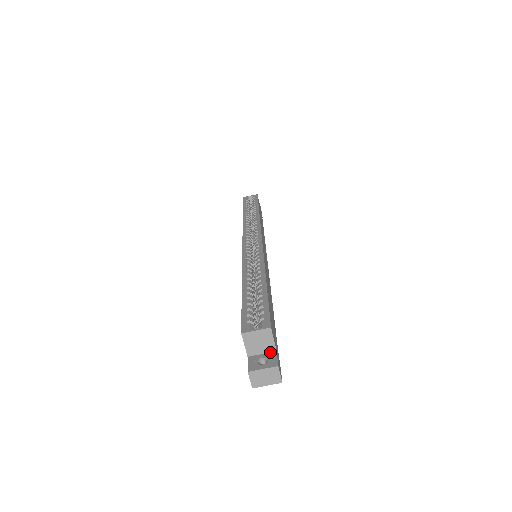
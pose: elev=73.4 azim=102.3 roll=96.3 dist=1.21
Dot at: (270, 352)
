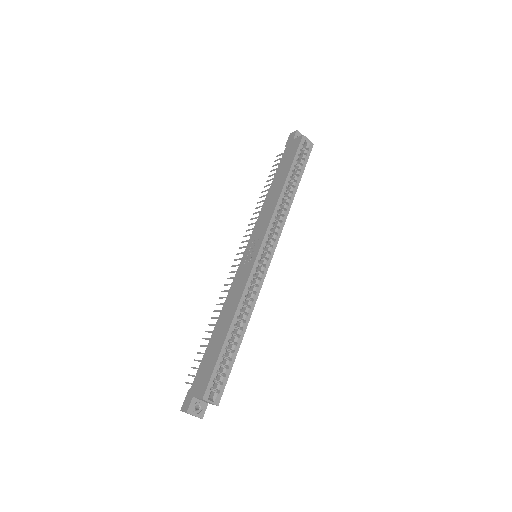
Dot at: (205, 402)
